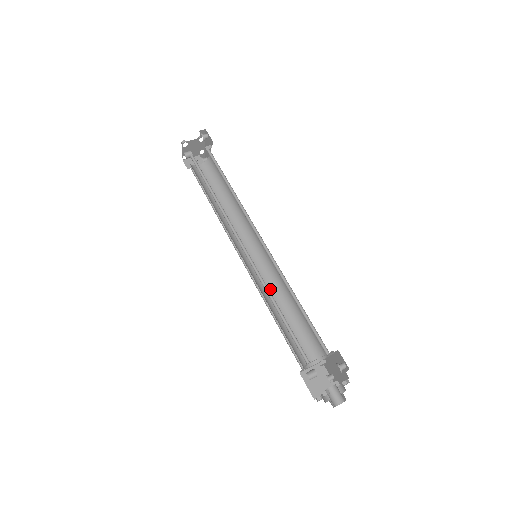
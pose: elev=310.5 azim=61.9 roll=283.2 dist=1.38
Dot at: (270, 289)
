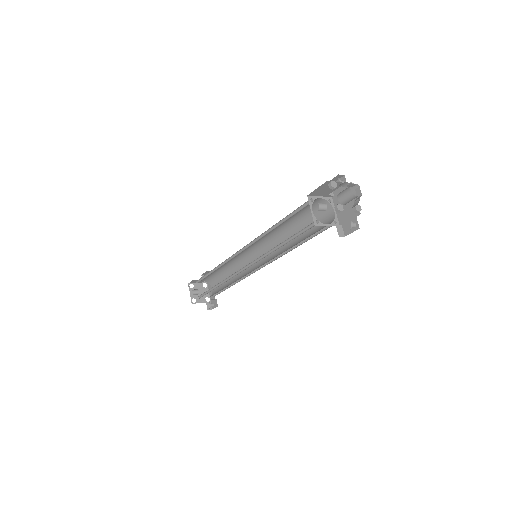
Dot at: occluded
